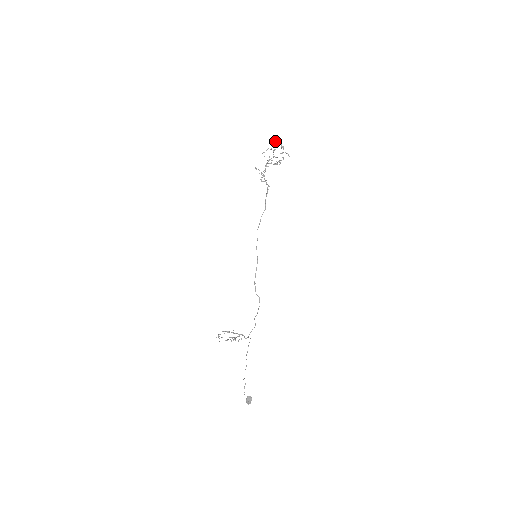
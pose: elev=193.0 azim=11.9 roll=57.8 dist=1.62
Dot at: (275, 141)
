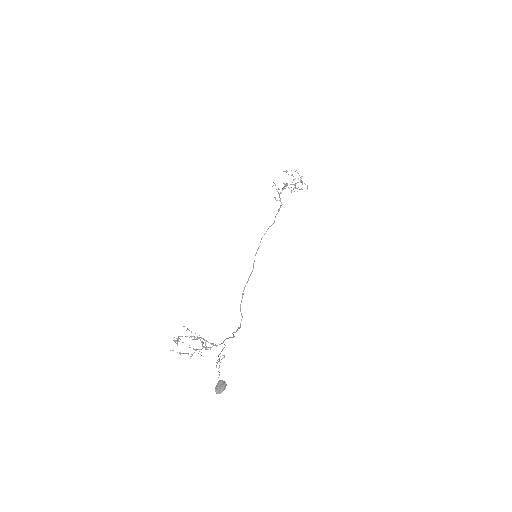
Dot at: (297, 172)
